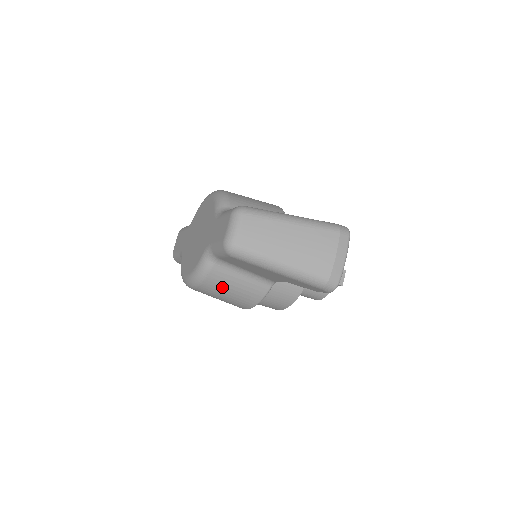
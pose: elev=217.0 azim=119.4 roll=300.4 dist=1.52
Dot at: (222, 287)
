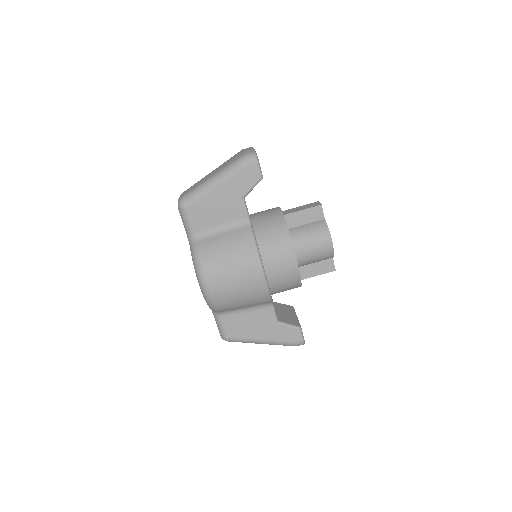
Dot at: (217, 255)
